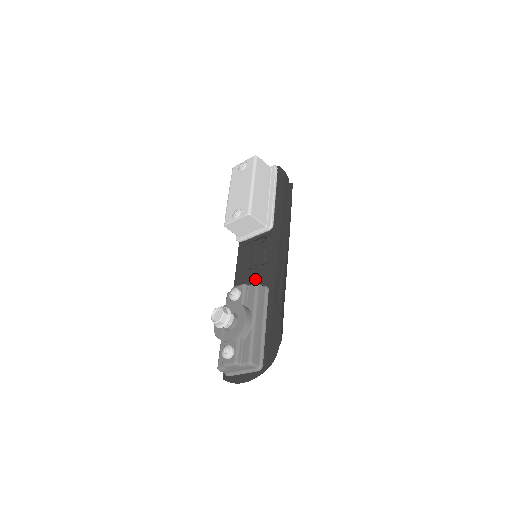
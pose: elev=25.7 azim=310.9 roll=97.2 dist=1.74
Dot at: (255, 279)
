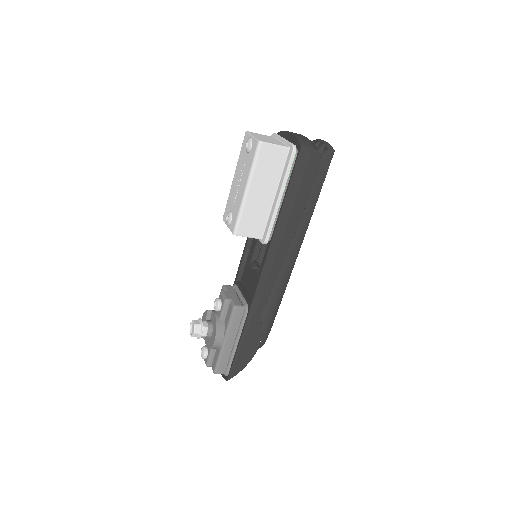
Dot at: (250, 281)
